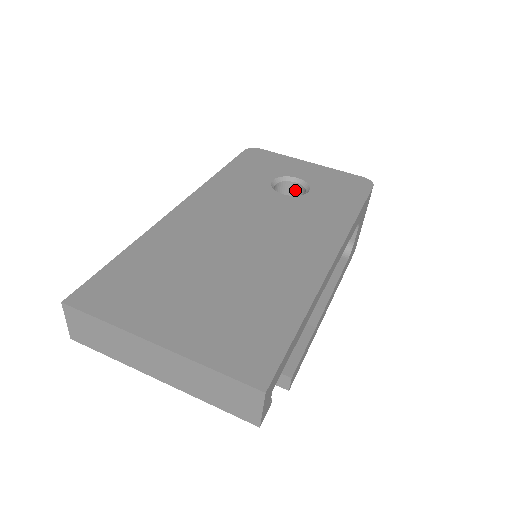
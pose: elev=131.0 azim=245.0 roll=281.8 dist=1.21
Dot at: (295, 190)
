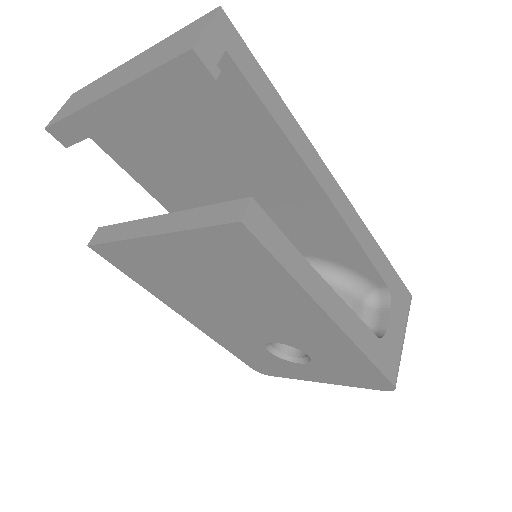
Dot at: occluded
